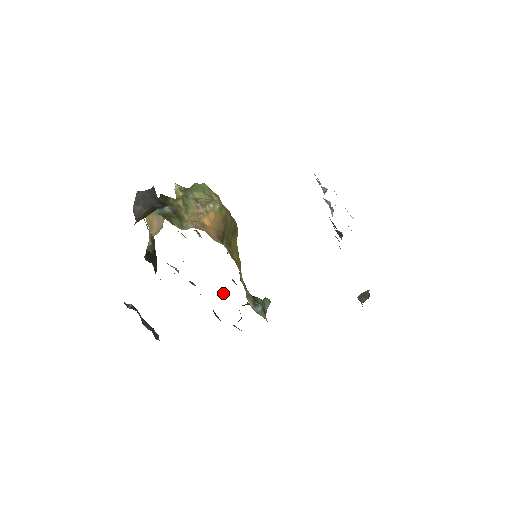
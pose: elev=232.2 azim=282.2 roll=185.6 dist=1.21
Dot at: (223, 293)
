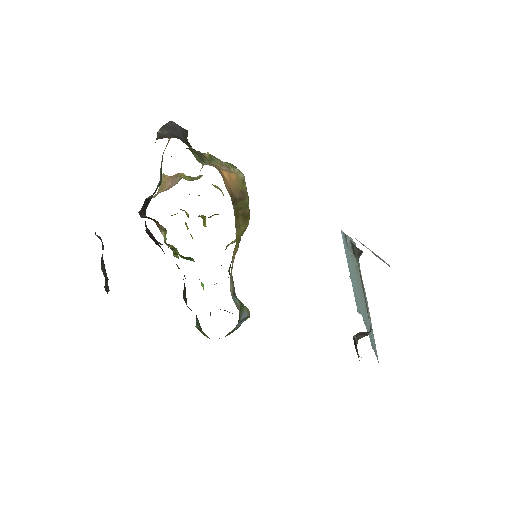
Dot at: (202, 284)
